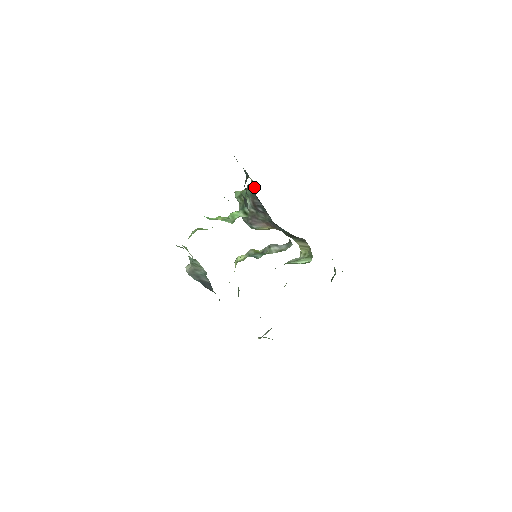
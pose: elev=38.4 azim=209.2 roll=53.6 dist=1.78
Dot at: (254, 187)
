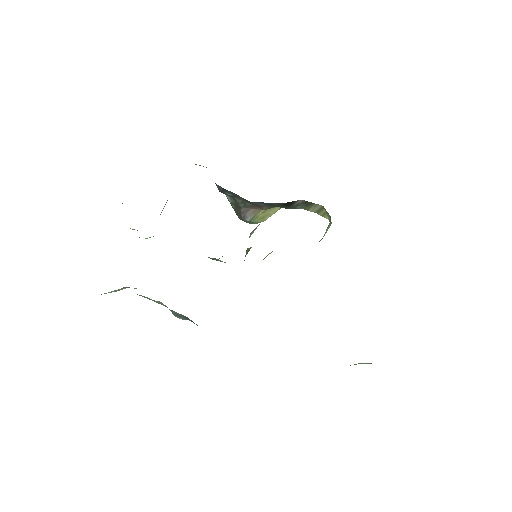
Dot at: occluded
